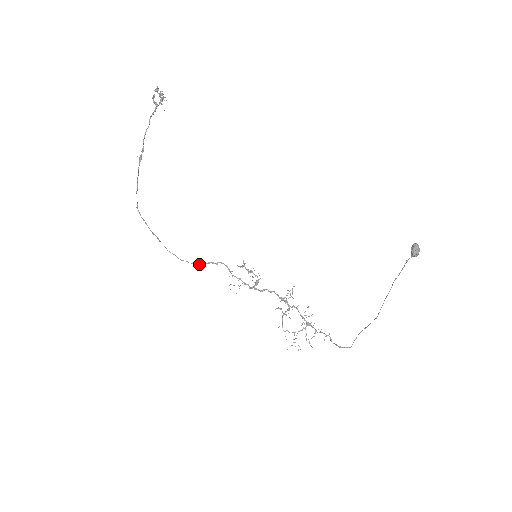
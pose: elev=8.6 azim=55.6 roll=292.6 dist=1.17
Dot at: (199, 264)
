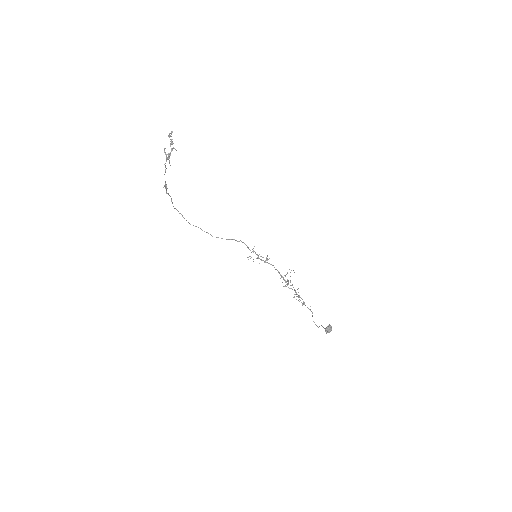
Dot at: (227, 239)
